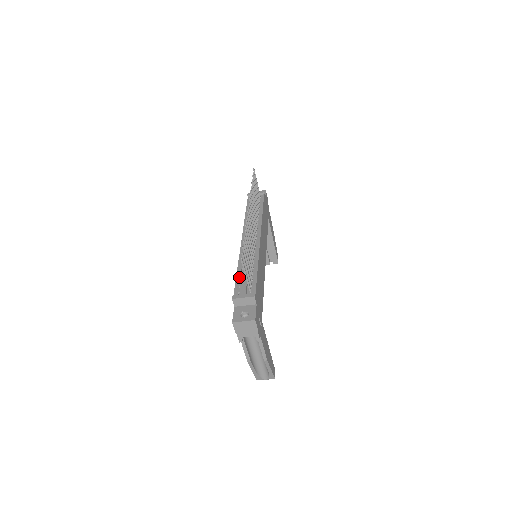
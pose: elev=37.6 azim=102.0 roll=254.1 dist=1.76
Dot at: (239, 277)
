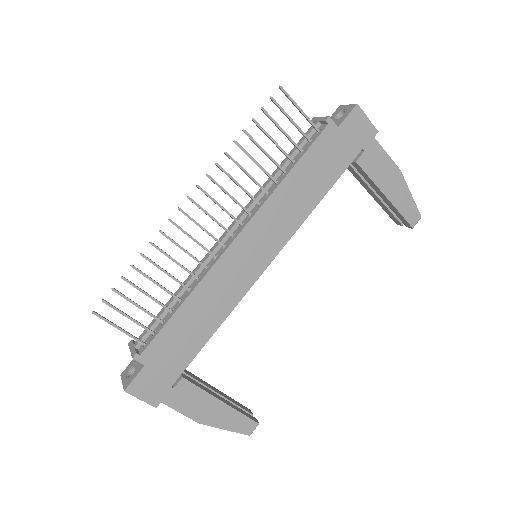
Dot at: occluded
